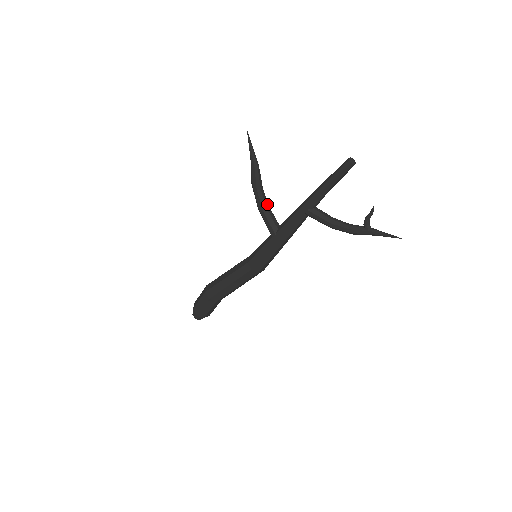
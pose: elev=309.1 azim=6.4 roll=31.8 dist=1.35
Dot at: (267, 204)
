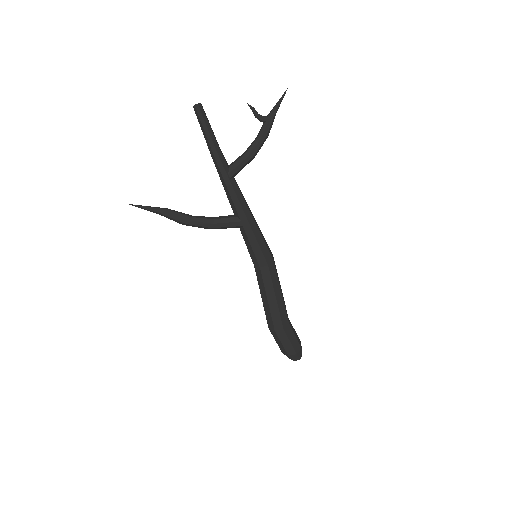
Dot at: (208, 218)
